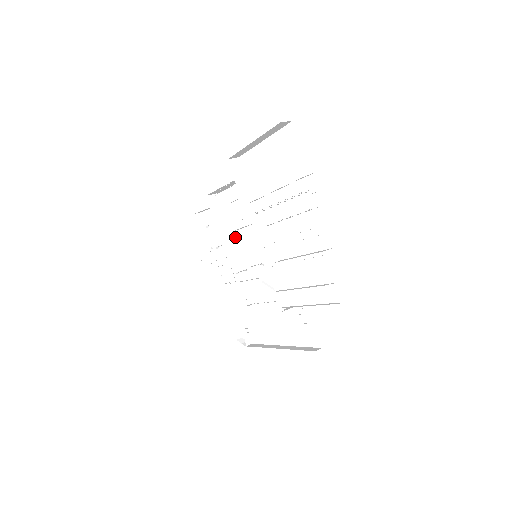
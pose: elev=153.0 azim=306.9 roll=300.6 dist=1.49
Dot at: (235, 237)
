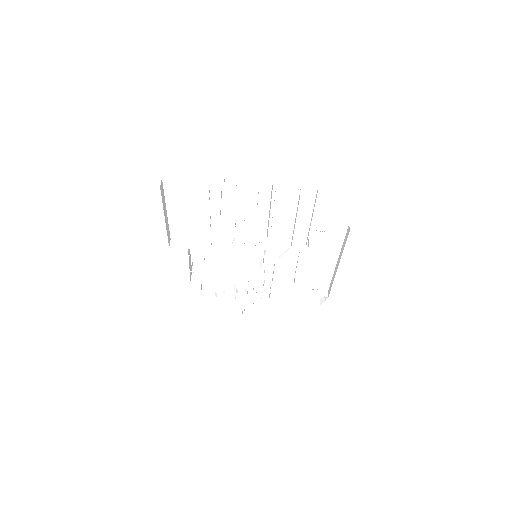
Dot at: (233, 272)
